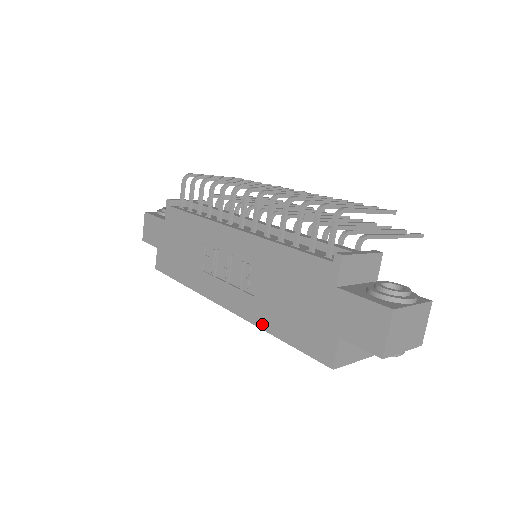
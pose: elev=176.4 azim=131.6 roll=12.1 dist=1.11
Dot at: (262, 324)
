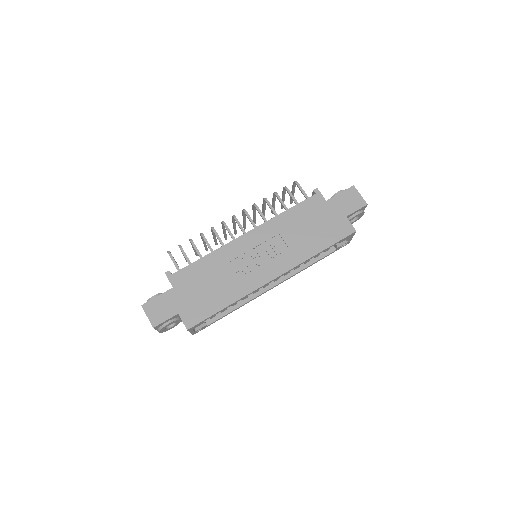
Dot at: (307, 256)
